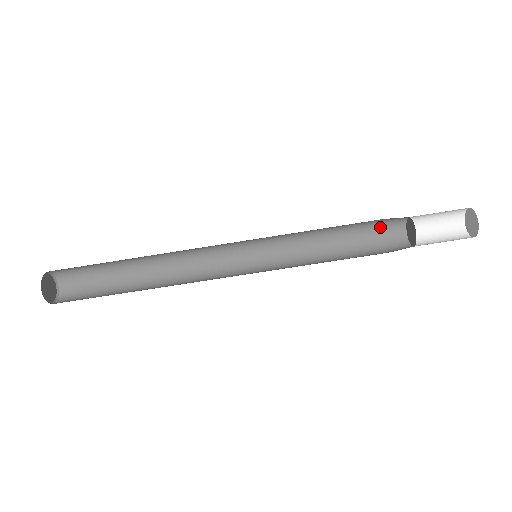
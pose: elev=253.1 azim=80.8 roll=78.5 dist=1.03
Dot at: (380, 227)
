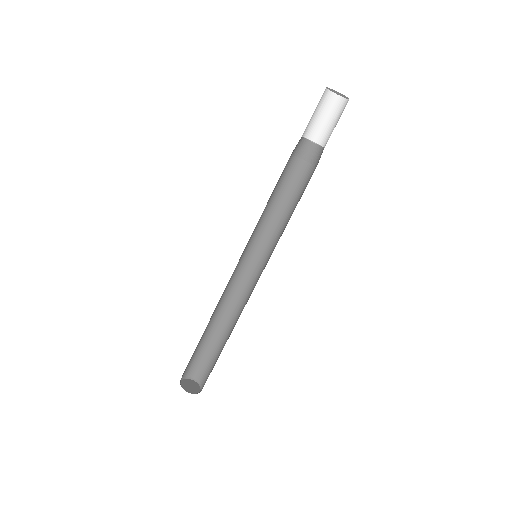
Dot at: (291, 156)
